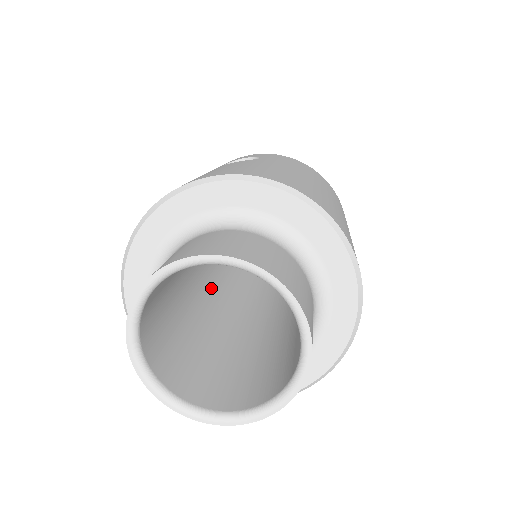
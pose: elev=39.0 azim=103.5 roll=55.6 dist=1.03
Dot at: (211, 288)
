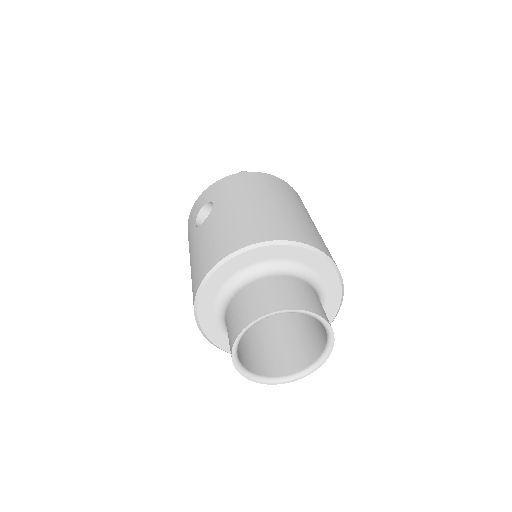
Dot at: occluded
